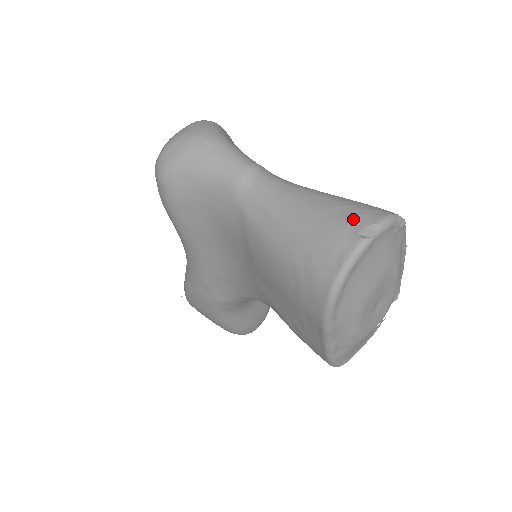
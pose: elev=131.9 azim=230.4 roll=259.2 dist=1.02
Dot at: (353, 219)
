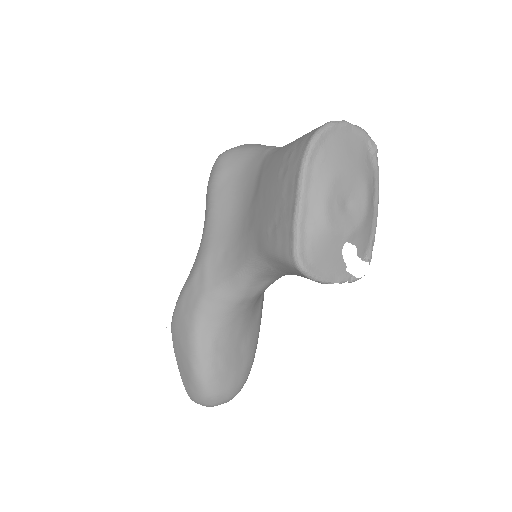
Dot at: occluded
